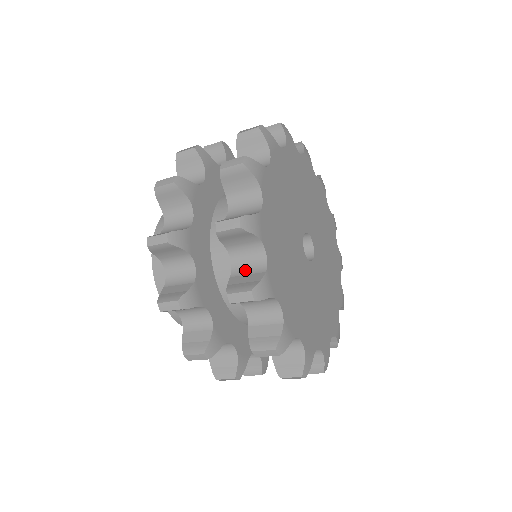
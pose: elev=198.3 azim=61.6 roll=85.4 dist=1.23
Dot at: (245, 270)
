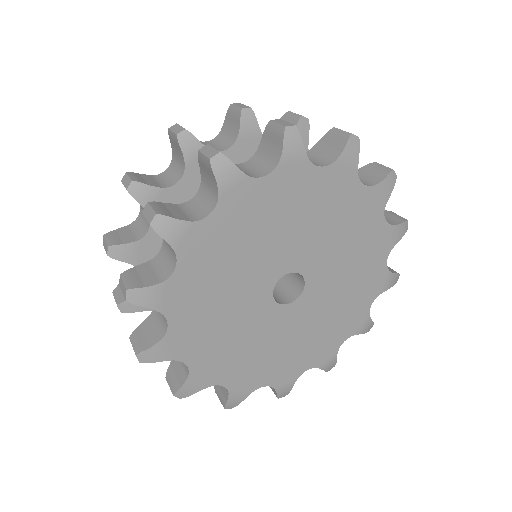
Dot at: occluded
